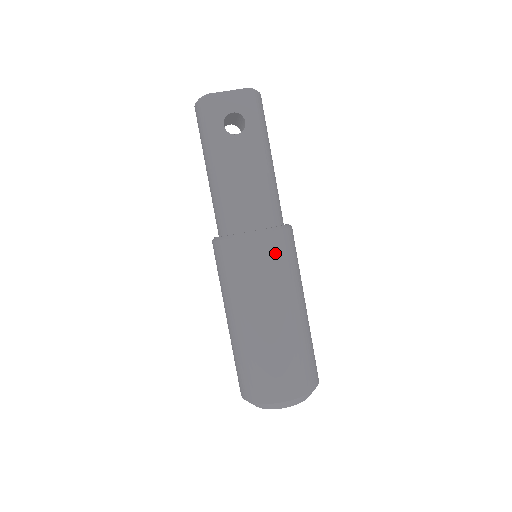
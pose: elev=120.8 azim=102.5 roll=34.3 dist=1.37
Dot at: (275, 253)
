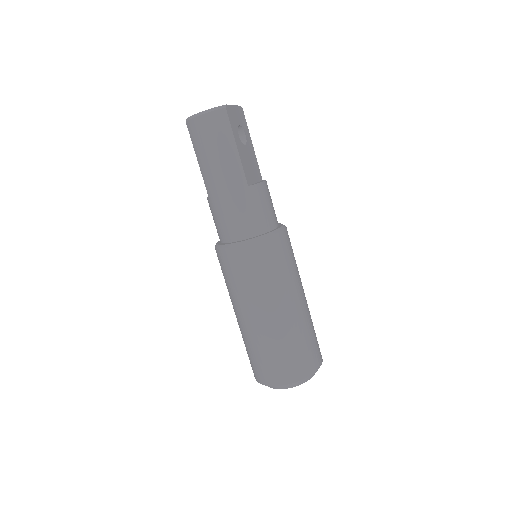
Dot at: occluded
